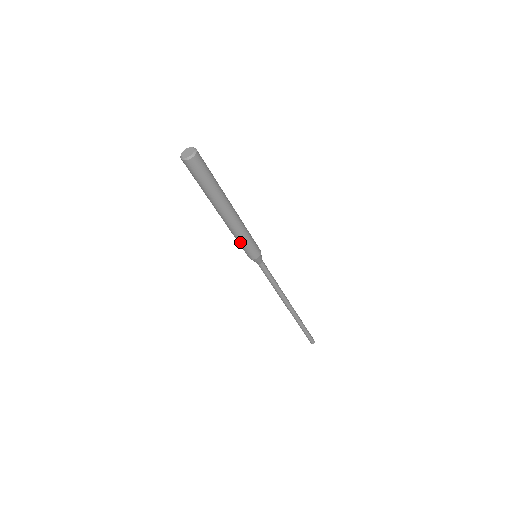
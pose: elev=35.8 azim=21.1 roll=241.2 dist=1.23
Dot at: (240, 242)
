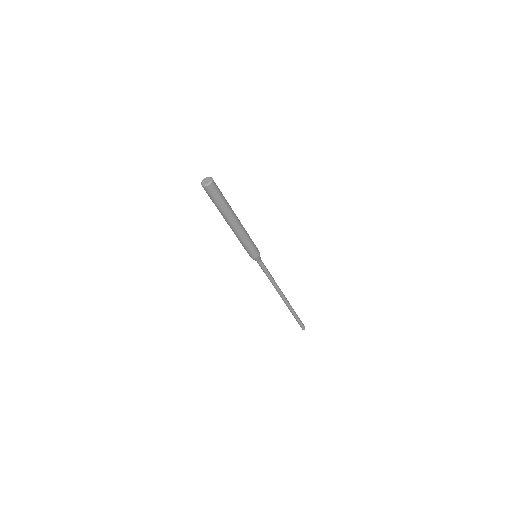
Dot at: occluded
